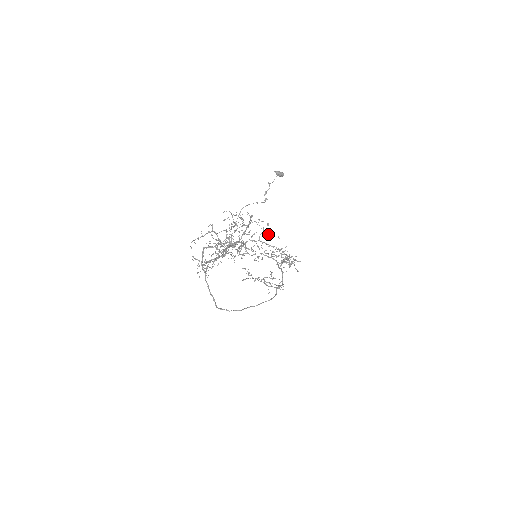
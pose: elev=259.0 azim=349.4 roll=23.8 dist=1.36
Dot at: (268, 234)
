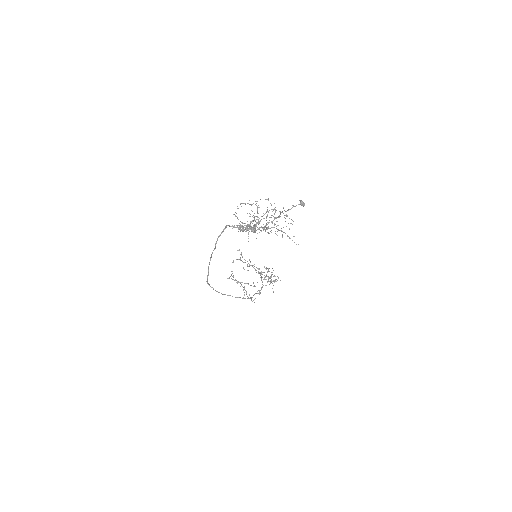
Dot at: occluded
